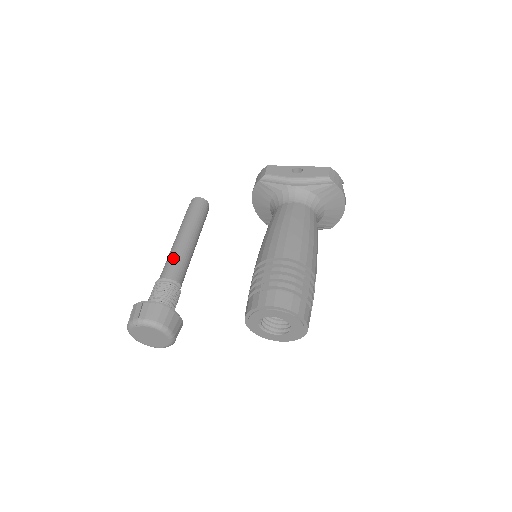
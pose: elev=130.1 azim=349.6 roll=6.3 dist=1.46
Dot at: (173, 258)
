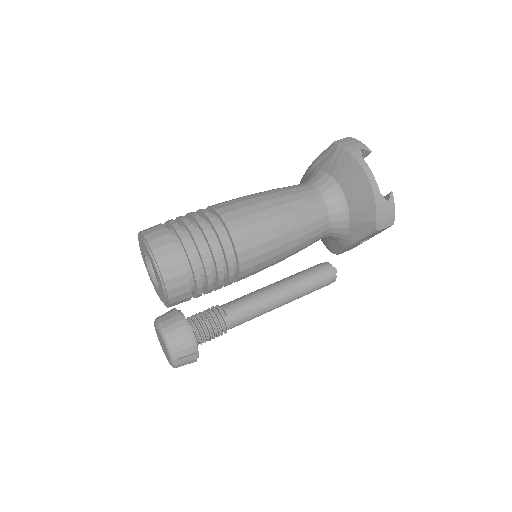
Dot at: (243, 296)
